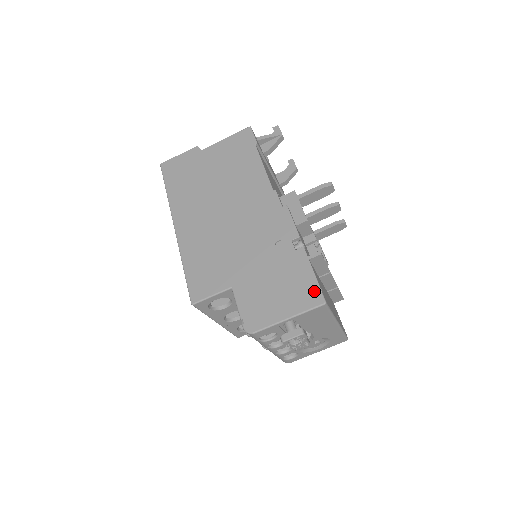
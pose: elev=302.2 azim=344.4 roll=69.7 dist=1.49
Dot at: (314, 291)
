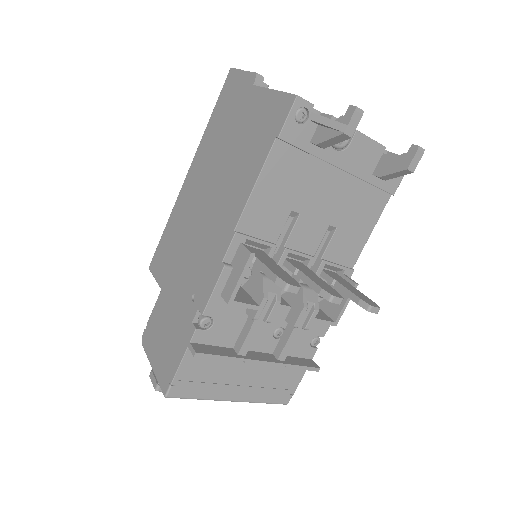
Dot at: (169, 377)
